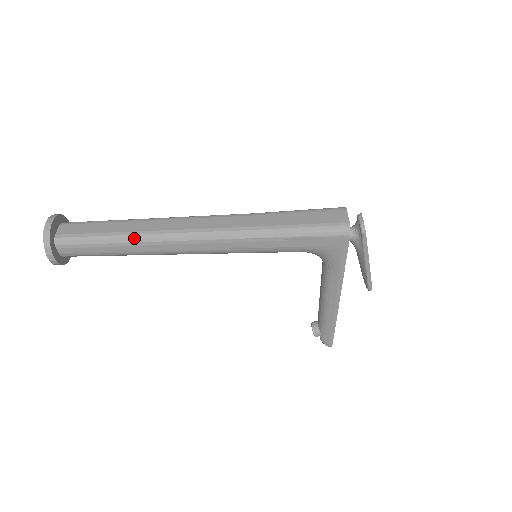
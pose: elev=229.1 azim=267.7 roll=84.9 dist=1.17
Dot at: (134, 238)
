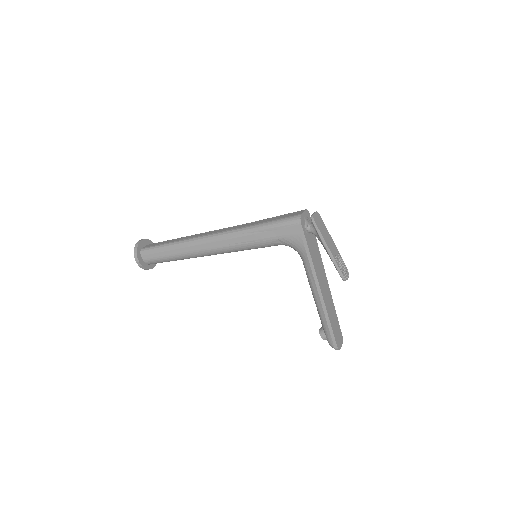
Dot at: (178, 243)
